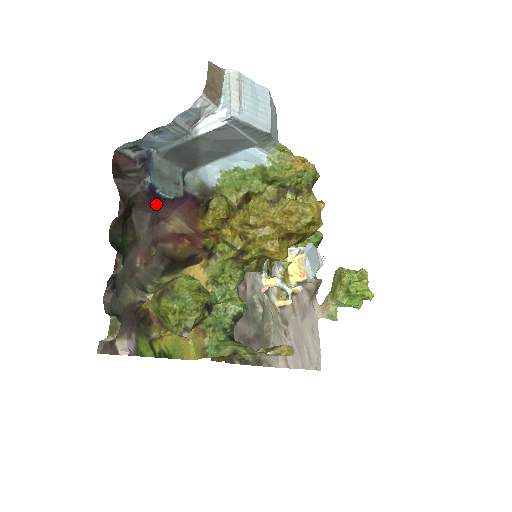
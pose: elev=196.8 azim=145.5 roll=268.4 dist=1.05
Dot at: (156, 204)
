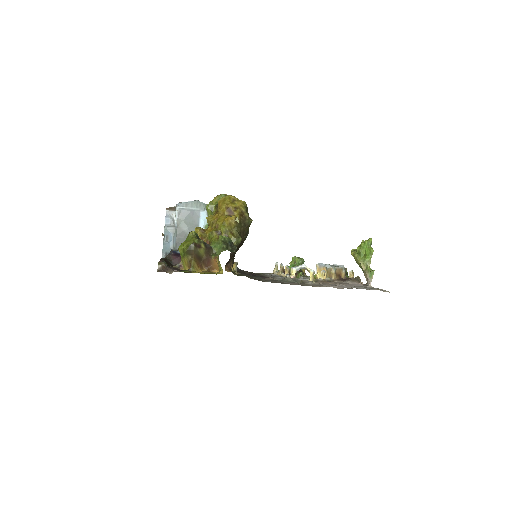
Dot at: occluded
